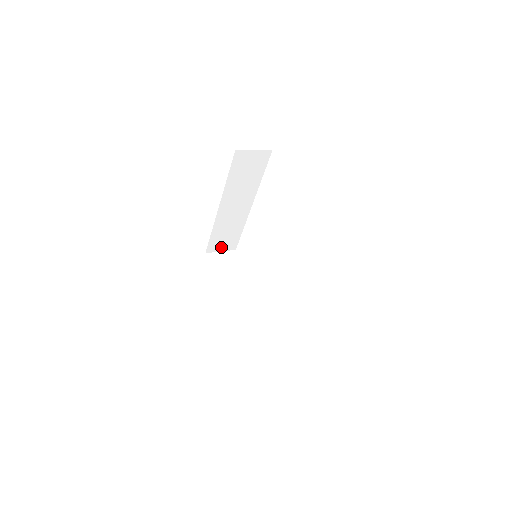
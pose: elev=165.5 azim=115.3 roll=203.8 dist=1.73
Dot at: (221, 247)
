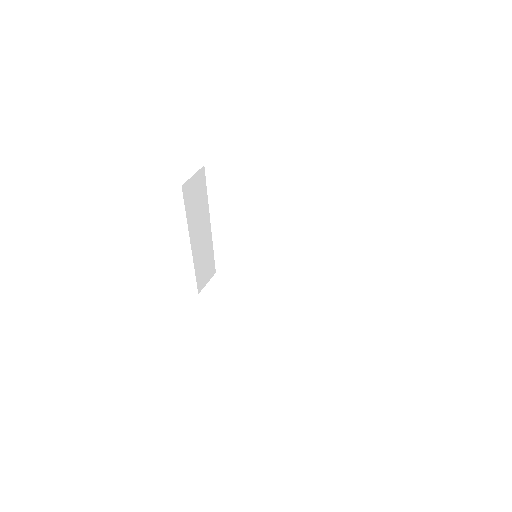
Dot at: (206, 279)
